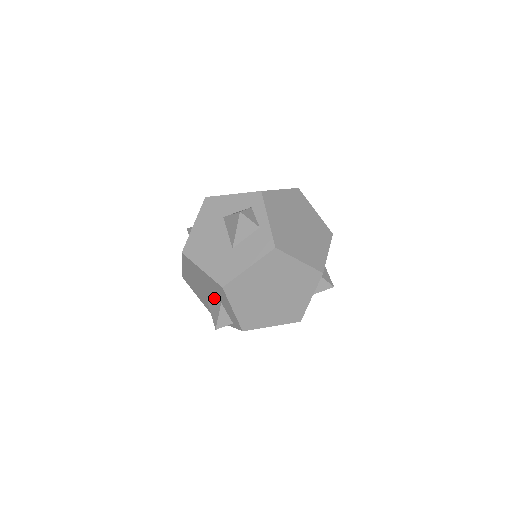
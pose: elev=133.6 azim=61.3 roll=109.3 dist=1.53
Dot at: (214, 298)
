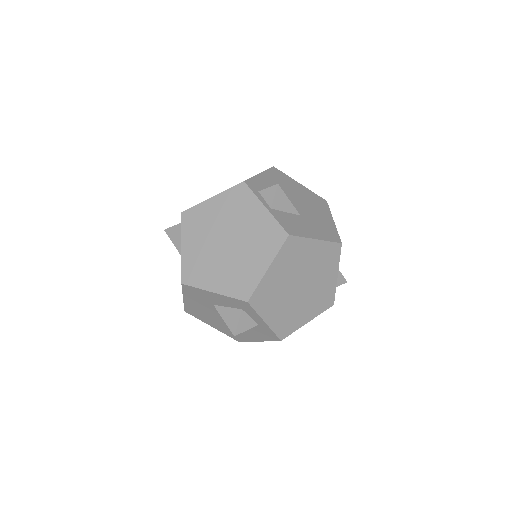
Dot at: occluded
